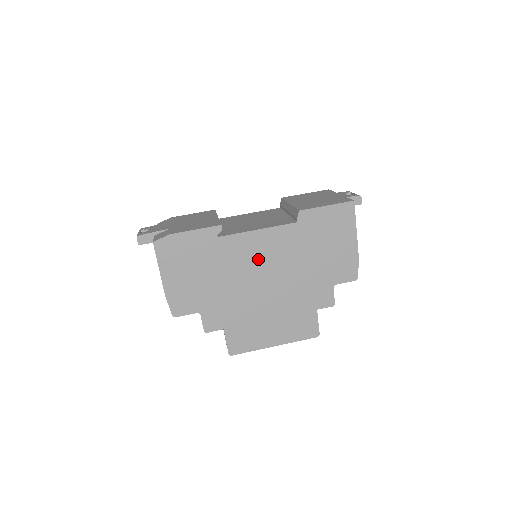
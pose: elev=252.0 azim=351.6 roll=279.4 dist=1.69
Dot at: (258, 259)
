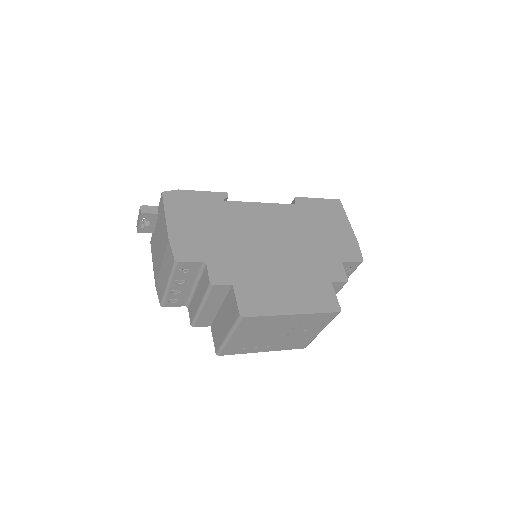
Dot at: (264, 225)
